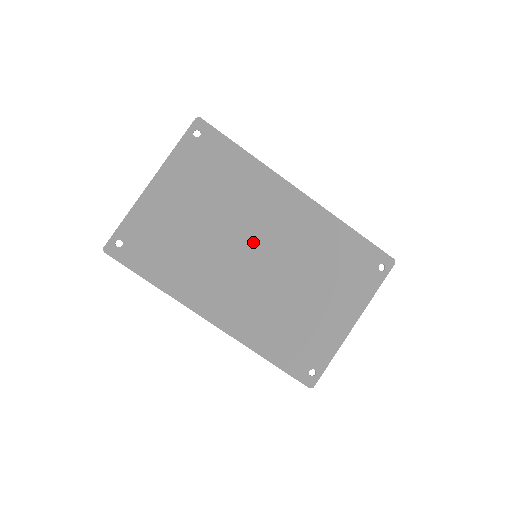
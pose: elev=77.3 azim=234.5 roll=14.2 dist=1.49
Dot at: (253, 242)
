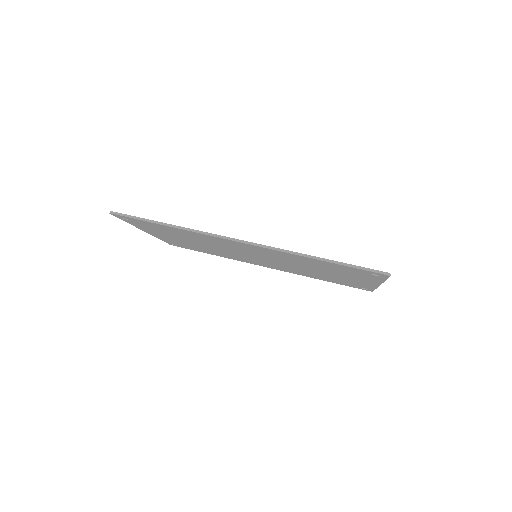
Dot at: occluded
